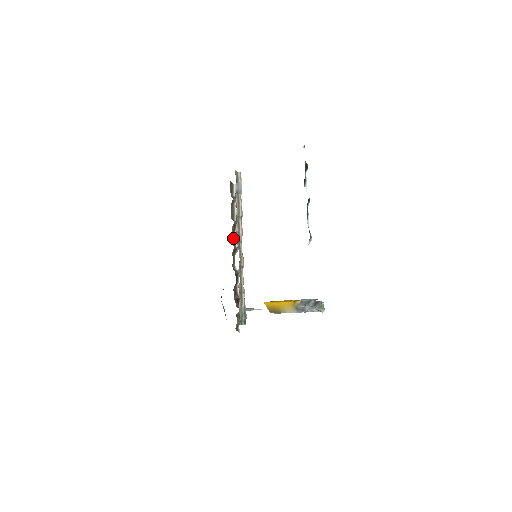
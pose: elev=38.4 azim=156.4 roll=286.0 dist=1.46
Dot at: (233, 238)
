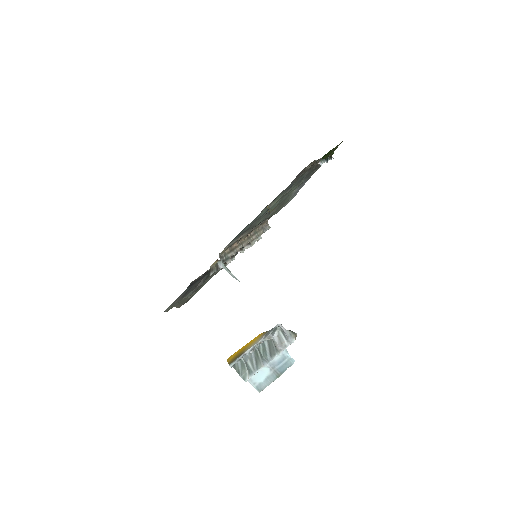
Dot at: occluded
